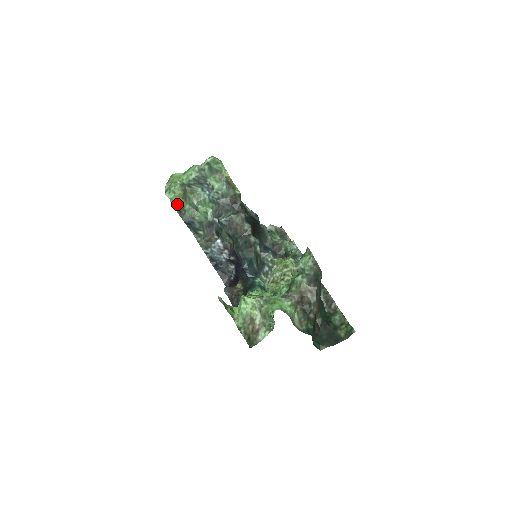
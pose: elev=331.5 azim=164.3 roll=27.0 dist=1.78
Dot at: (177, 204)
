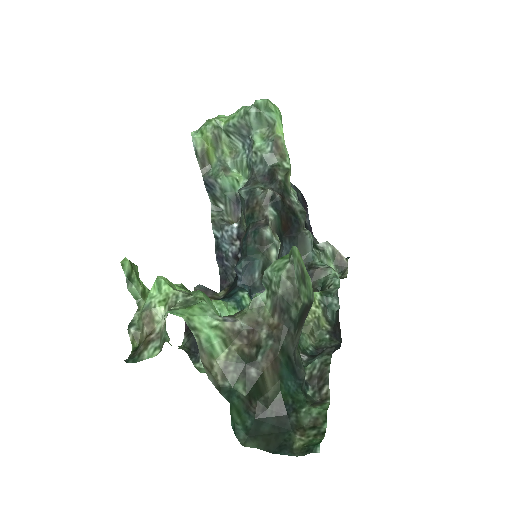
Dot at: (201, 150)
